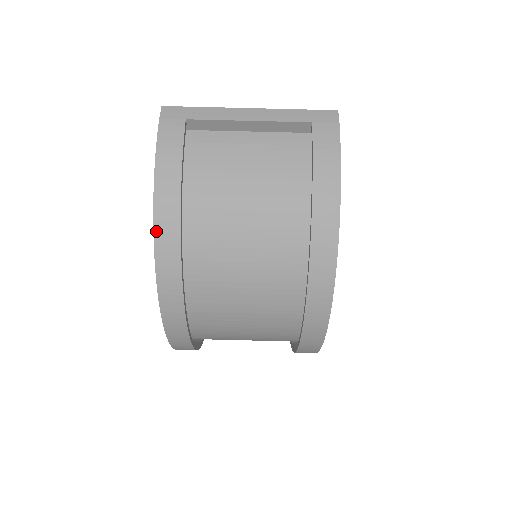
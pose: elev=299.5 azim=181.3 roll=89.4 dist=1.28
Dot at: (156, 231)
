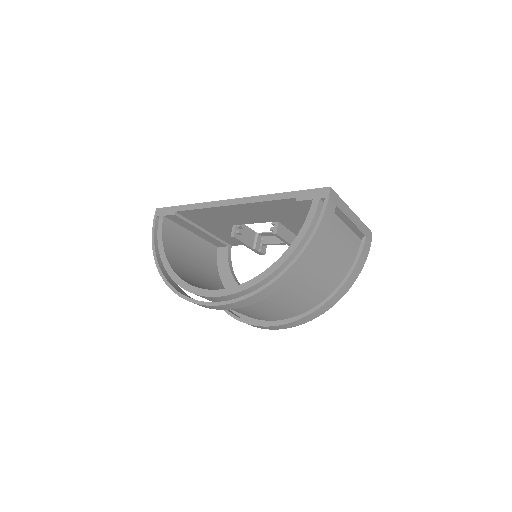
Dot at: (292, 266)
